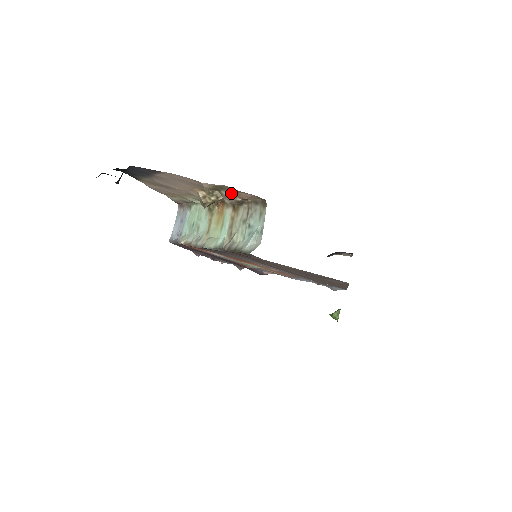
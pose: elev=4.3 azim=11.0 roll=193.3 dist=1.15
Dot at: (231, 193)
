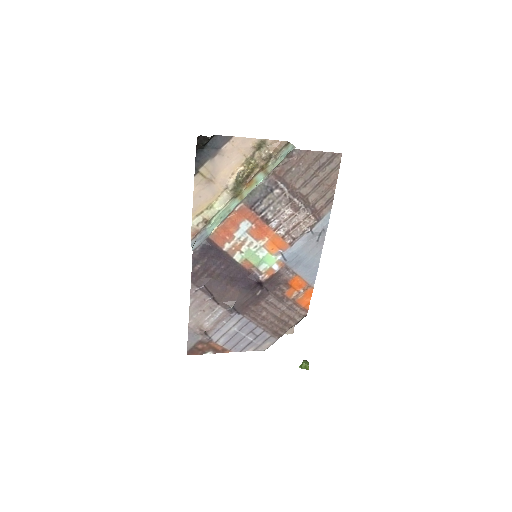
Dot at: (267, 148)
